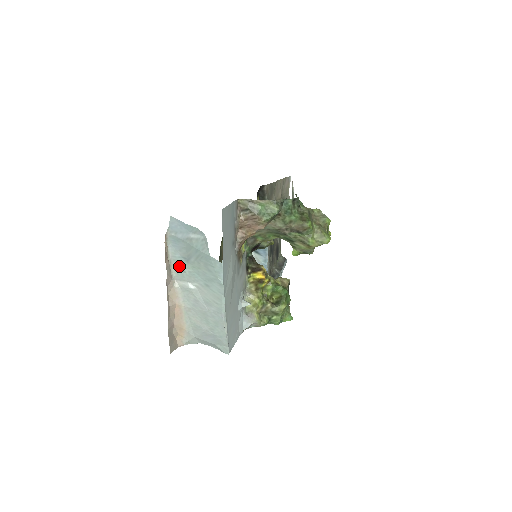
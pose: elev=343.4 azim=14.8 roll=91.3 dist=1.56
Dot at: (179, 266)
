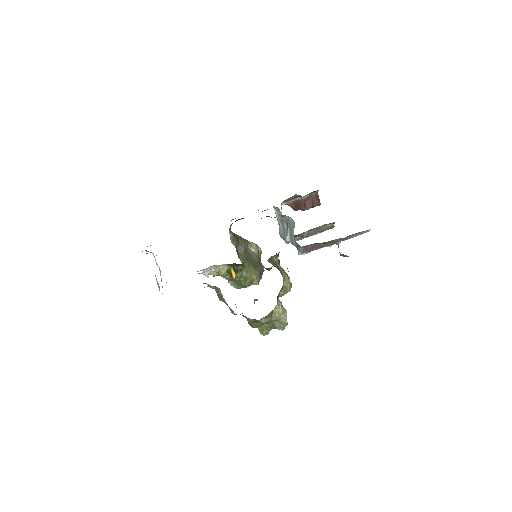
Dot at: occluded
